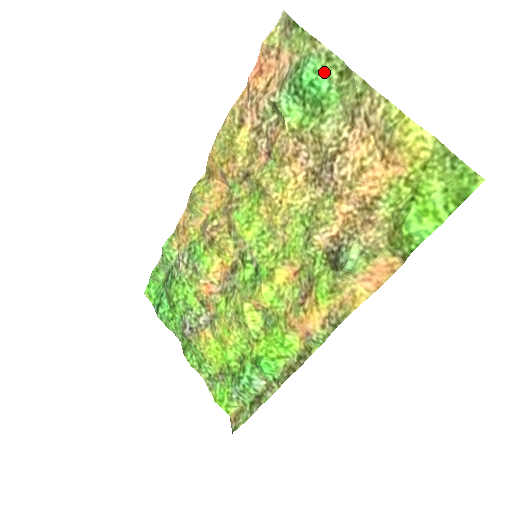
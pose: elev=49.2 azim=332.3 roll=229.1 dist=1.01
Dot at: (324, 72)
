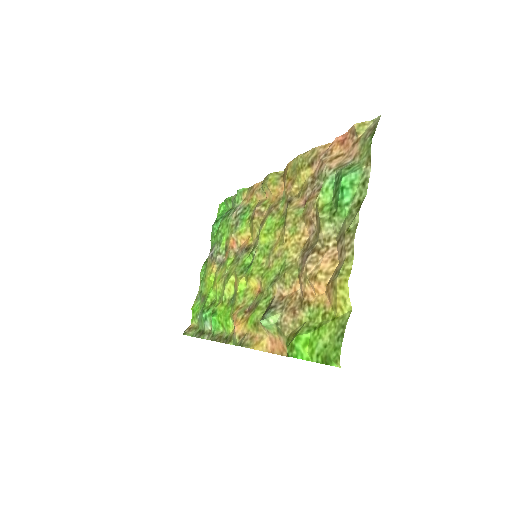
Dot at: (355, 189)
